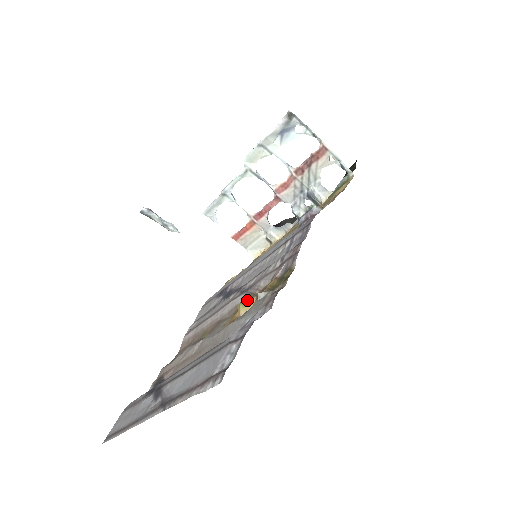
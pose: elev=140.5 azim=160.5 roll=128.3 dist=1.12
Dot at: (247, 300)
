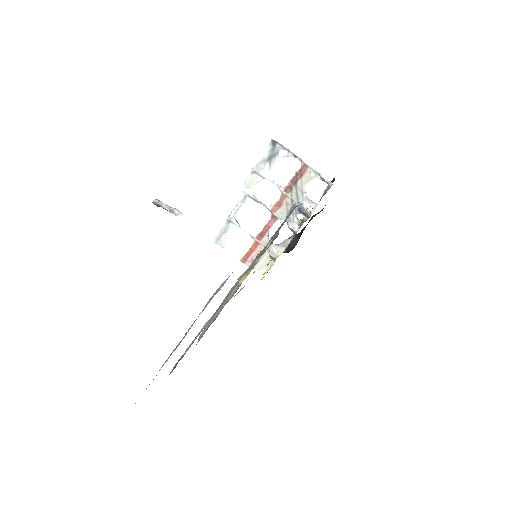
Dot at: occluded
